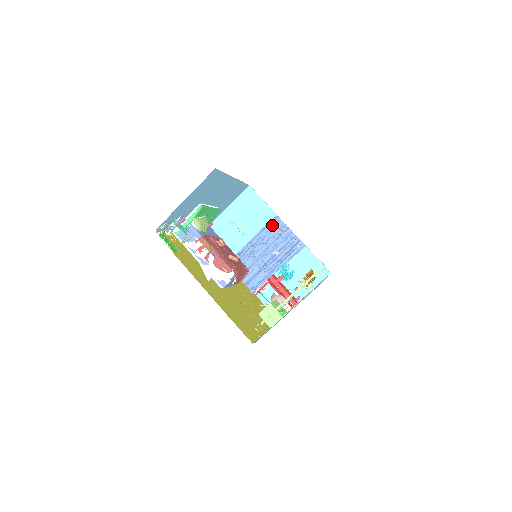
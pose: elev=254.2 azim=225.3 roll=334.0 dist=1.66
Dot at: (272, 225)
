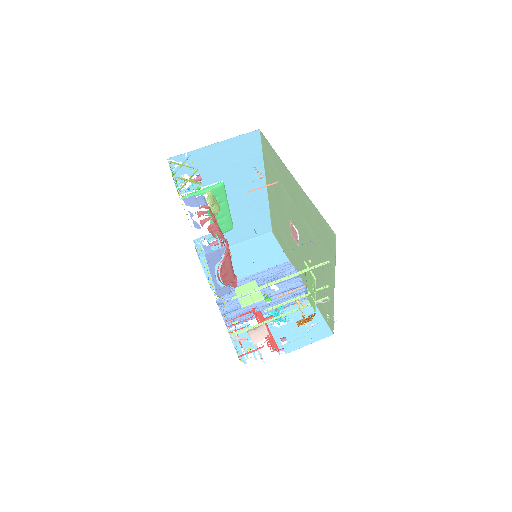
Dot at: occluded
